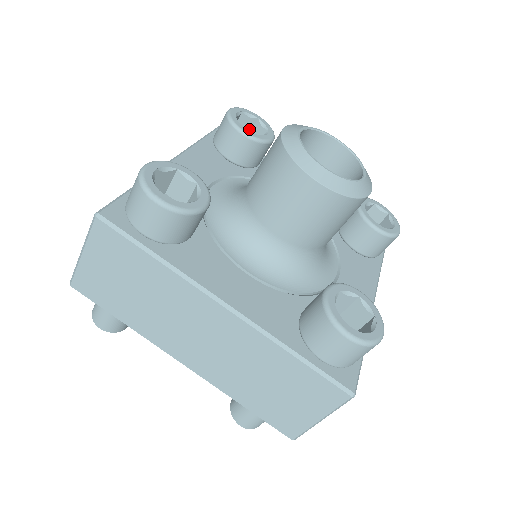
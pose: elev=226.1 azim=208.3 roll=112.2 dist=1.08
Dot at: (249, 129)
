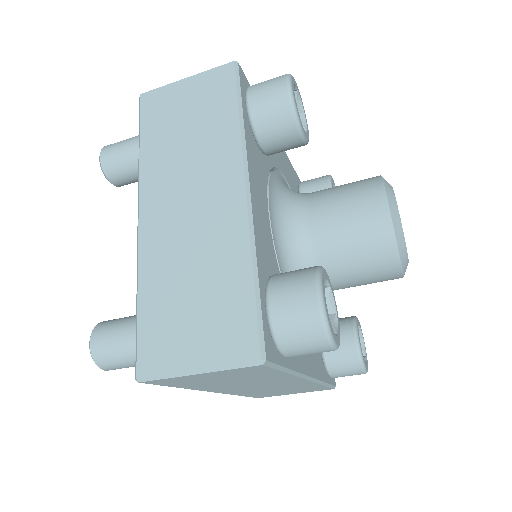
Dot at: occluded
